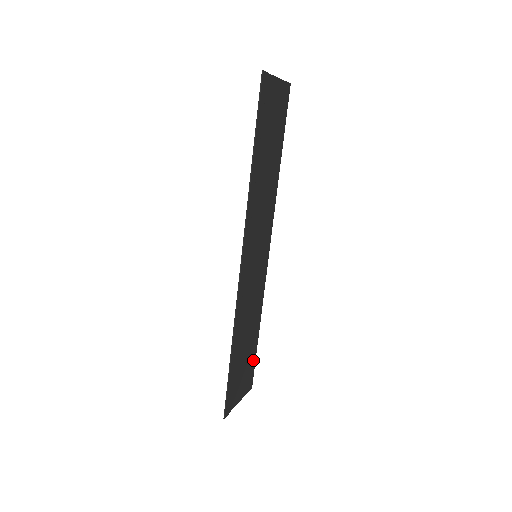
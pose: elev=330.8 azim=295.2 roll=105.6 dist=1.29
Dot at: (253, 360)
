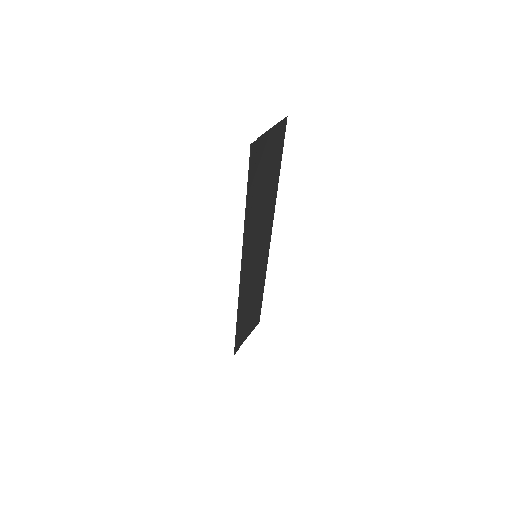
Dot at: (259, 308)
